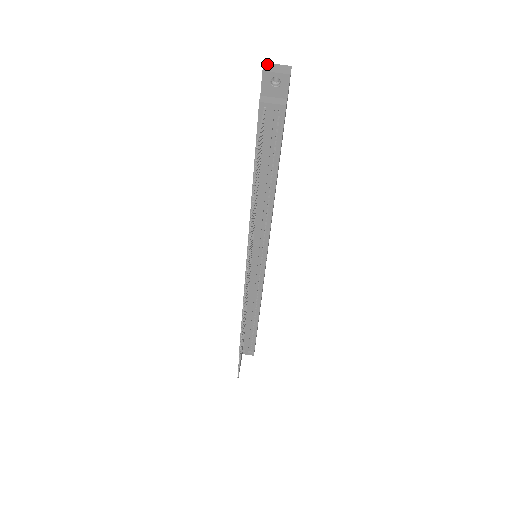
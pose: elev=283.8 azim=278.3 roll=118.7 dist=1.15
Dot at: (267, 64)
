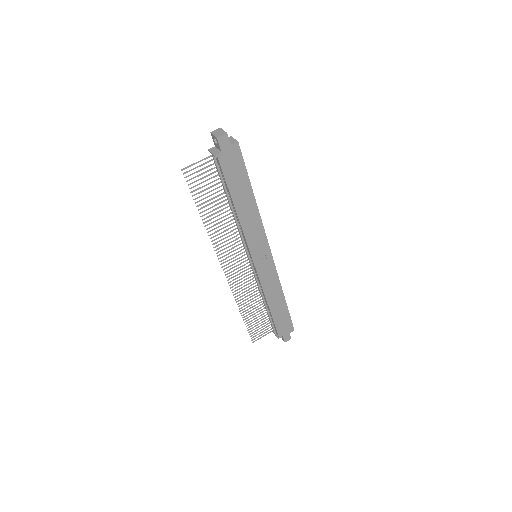
Dot at: (219, 129)
